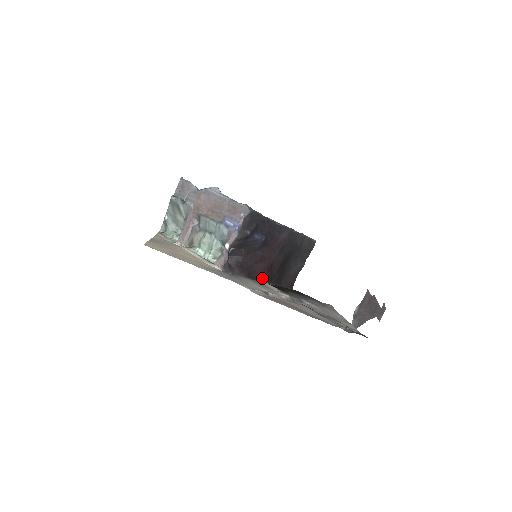
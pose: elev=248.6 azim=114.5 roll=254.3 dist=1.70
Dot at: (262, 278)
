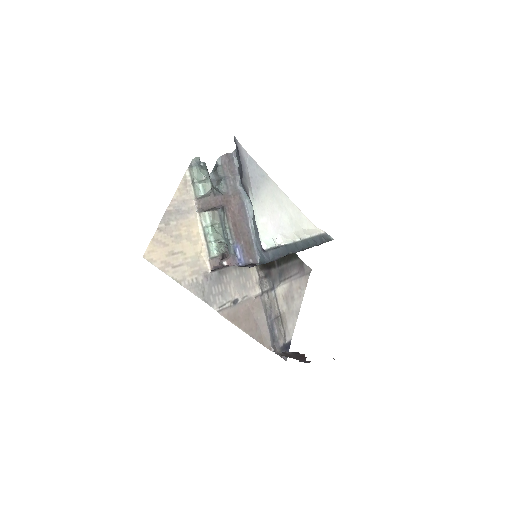
Dot at: occluded
